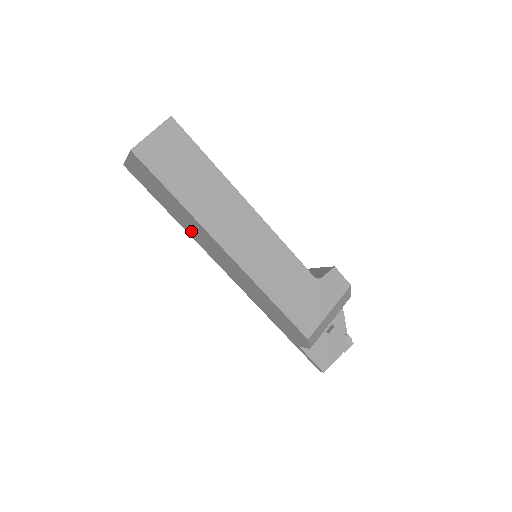
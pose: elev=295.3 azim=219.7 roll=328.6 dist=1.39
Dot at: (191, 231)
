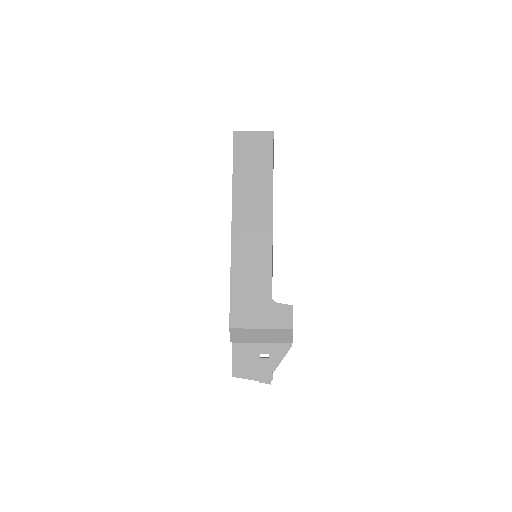
Dot at: occluded
